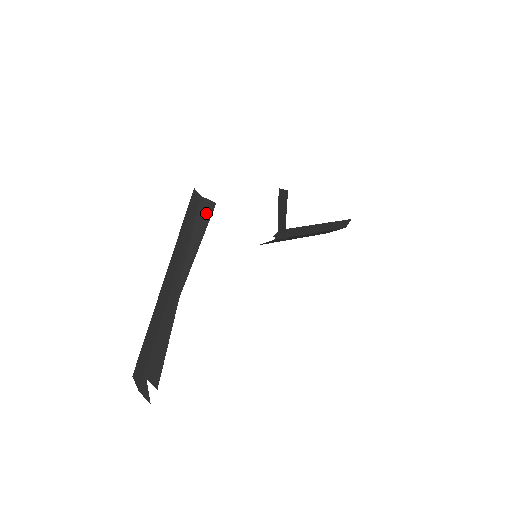
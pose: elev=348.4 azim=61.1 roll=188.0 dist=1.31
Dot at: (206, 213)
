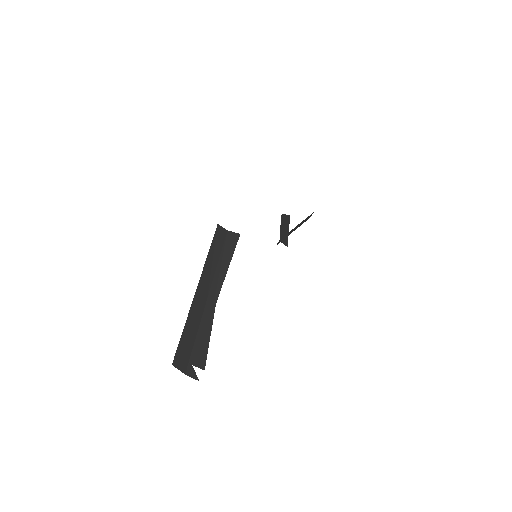
Dot at: (233, 242)
